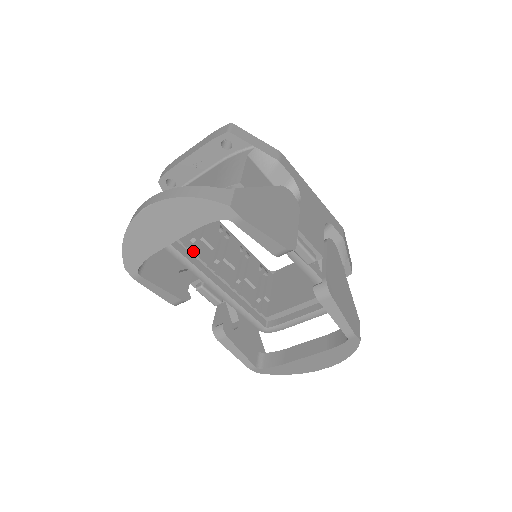
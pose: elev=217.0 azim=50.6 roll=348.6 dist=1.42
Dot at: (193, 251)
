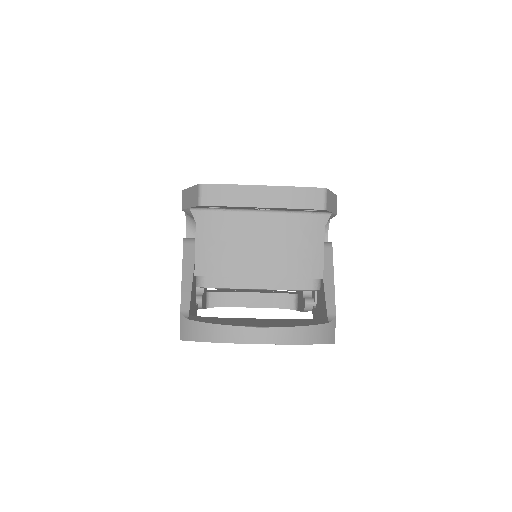
Dot at: occluded
